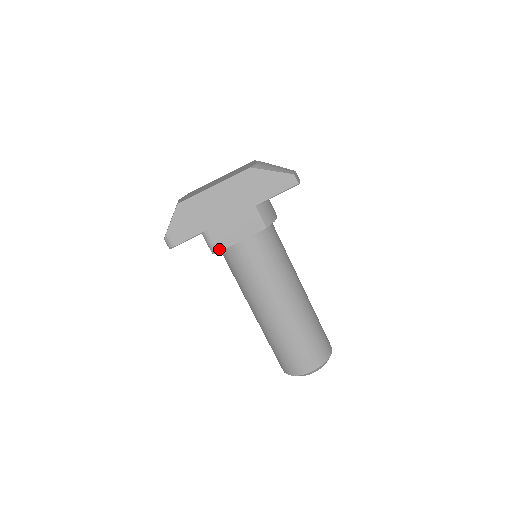
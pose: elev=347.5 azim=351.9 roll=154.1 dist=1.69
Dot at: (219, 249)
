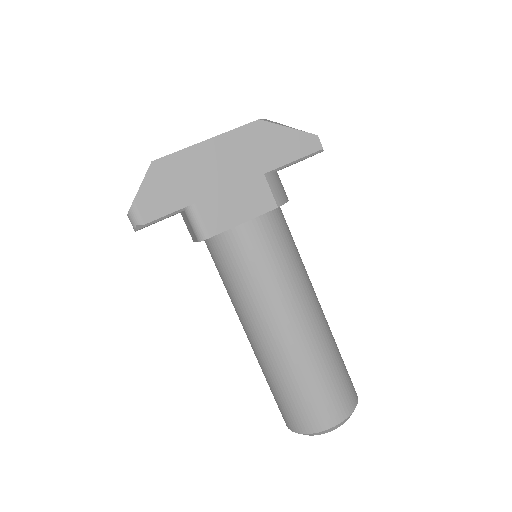
Dot at: (210, 234)
